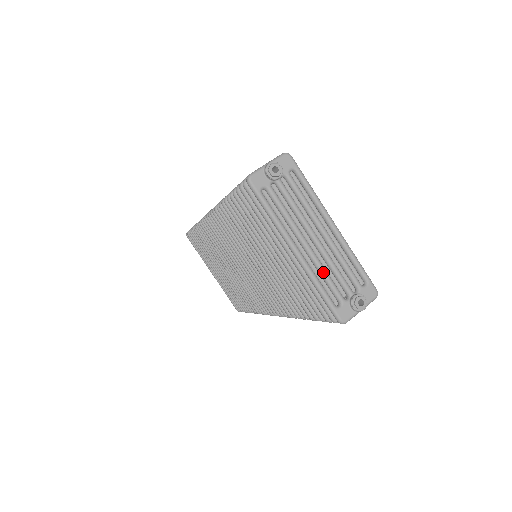
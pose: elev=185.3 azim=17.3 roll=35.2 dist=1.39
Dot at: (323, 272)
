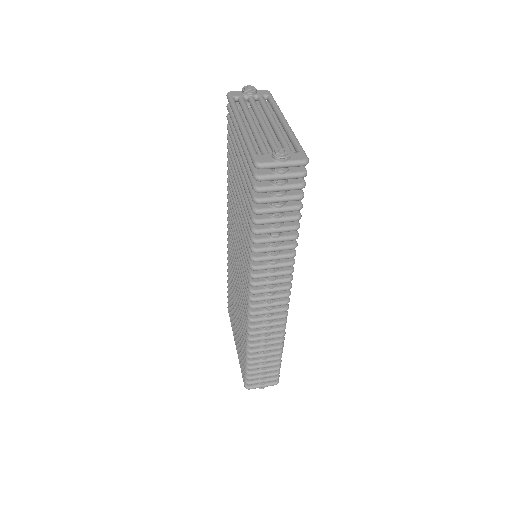
Dot at: (258, 136)
